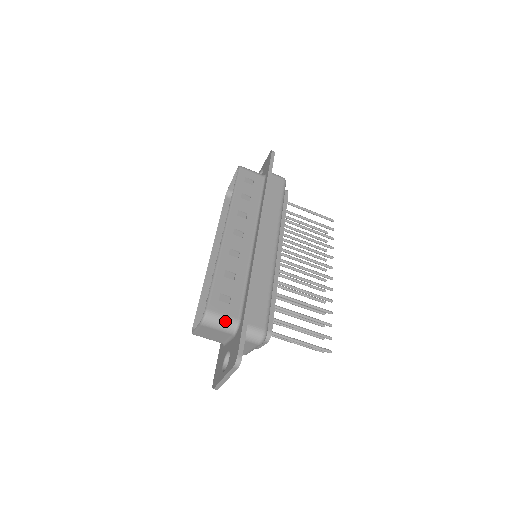
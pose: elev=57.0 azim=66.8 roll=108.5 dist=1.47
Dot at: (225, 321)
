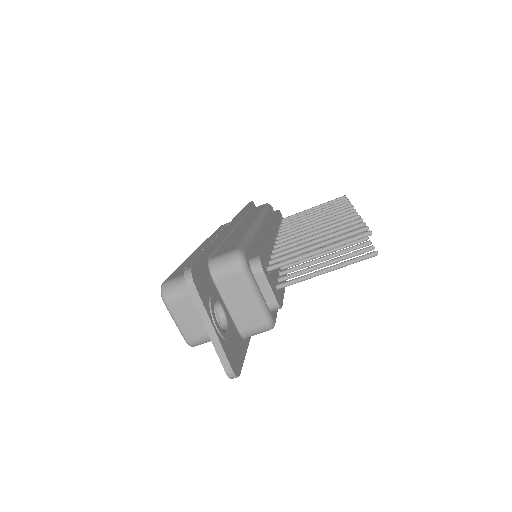
Dot at: occluded
